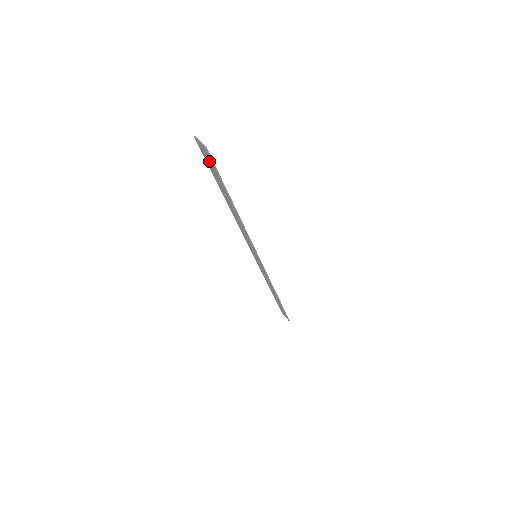
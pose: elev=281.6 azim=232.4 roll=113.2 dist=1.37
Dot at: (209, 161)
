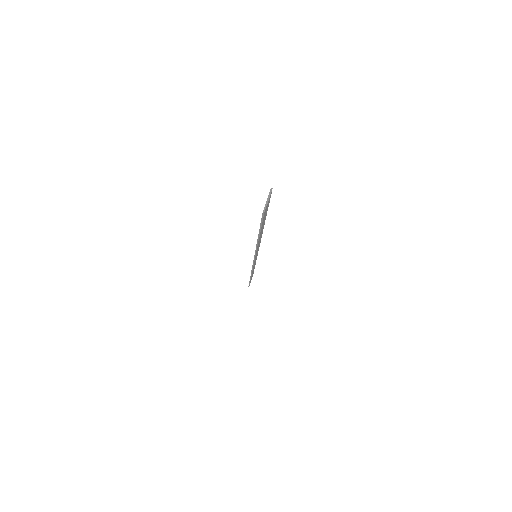
Dot at: occluded
